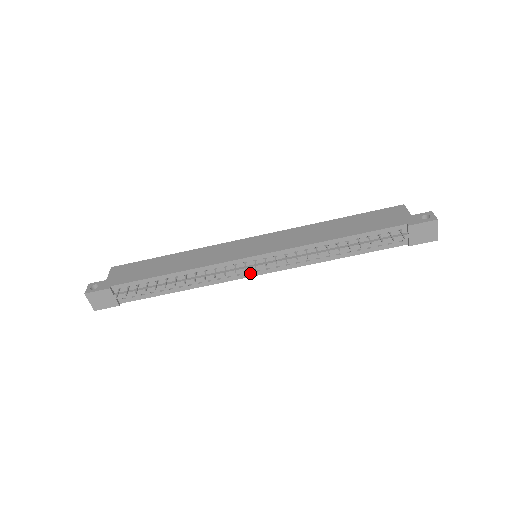
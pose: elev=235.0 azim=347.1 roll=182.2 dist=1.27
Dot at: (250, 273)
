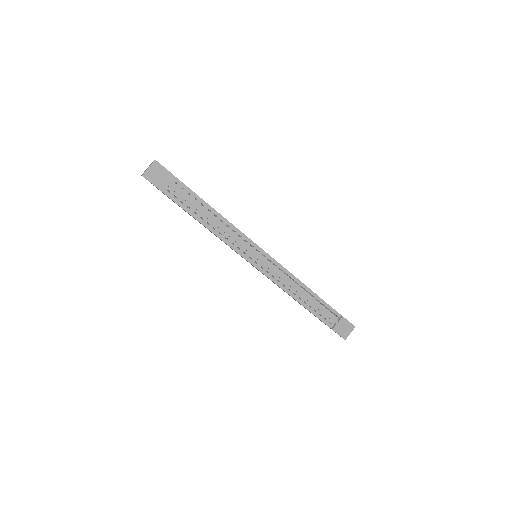
Dot at: (251, 259)
